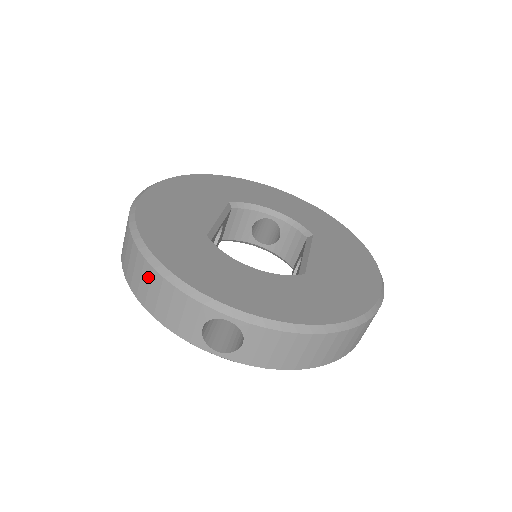
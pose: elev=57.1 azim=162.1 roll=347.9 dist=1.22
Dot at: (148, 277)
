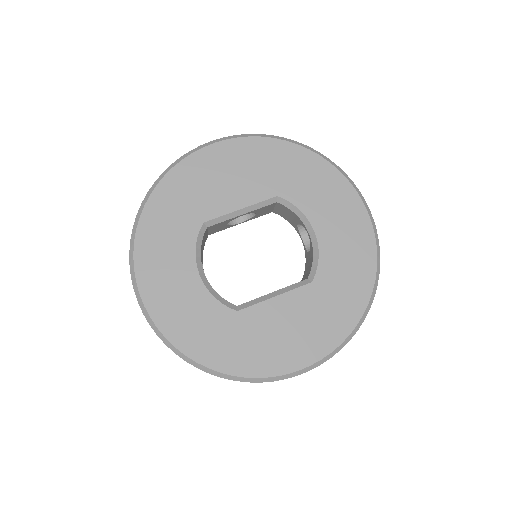
Dot at: occluded
